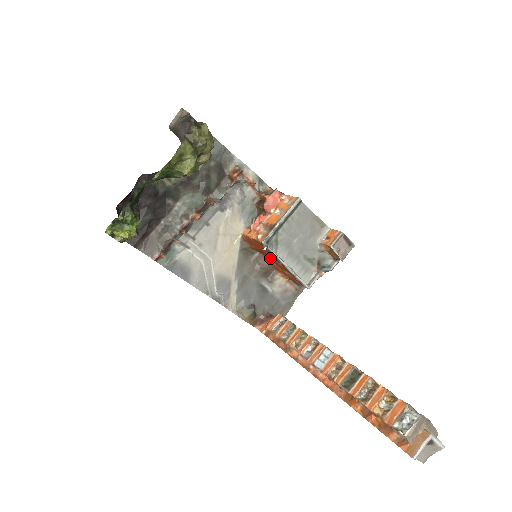
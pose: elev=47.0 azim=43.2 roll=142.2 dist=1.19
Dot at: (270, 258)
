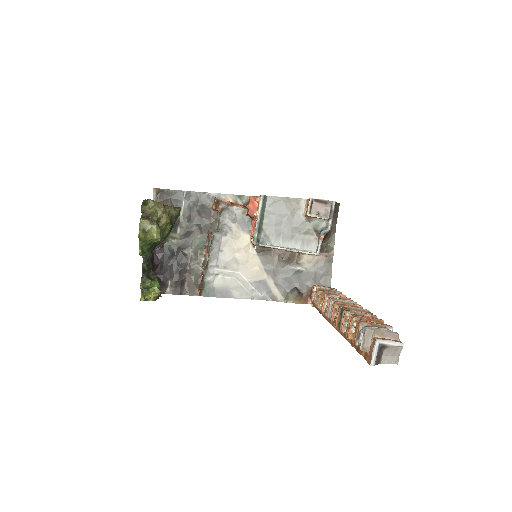
Dot at: occluded
